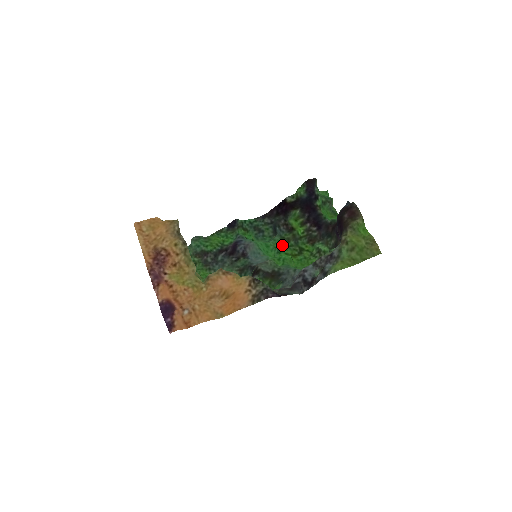
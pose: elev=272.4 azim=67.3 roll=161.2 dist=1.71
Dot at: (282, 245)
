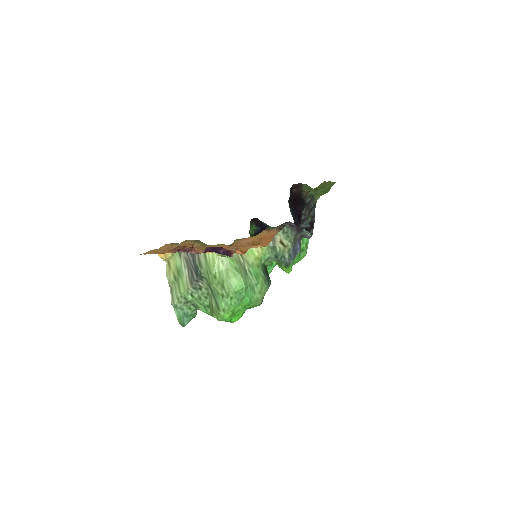
Dot at: occluded
